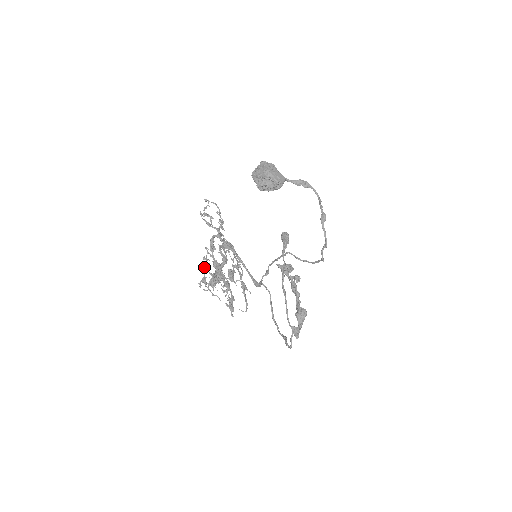
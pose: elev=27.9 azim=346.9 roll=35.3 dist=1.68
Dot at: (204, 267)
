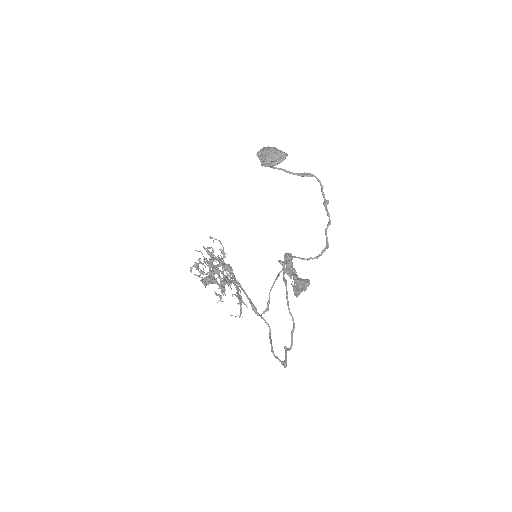
Dot at: occluded
